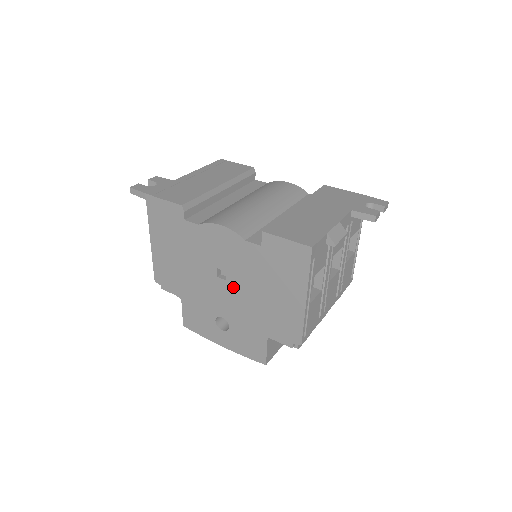
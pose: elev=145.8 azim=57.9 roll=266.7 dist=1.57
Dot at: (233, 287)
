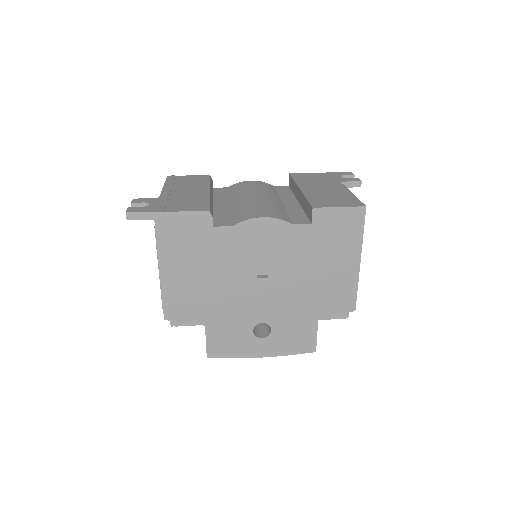
Dot at: (277, 282)
